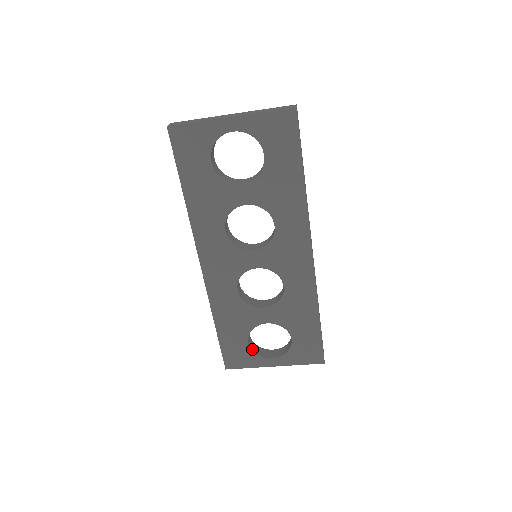
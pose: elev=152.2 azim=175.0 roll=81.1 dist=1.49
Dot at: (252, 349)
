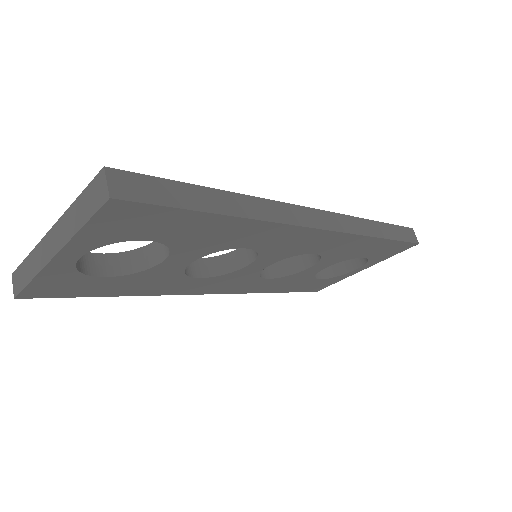
Dot at: (328, 277)
